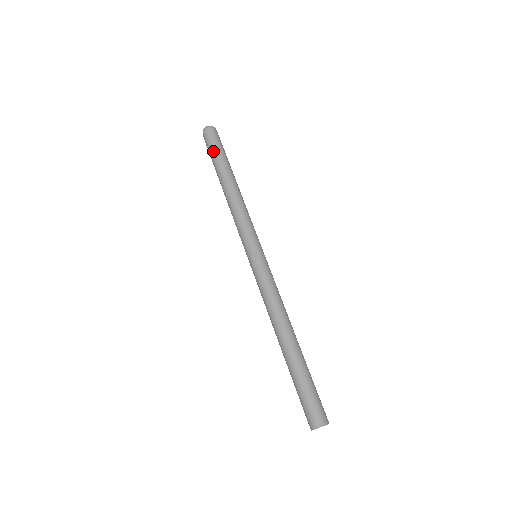
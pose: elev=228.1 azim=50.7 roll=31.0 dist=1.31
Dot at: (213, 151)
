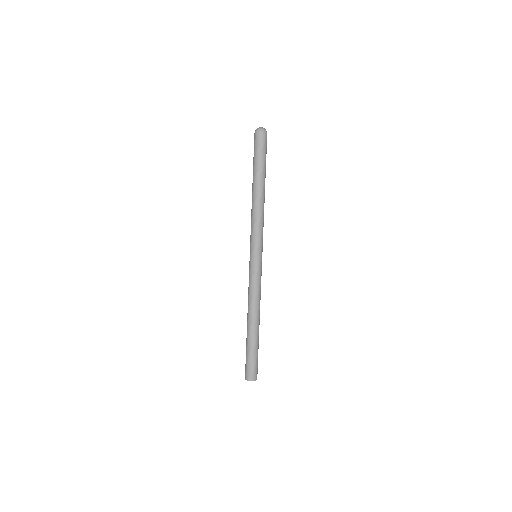
Dot at: (260, 156)
